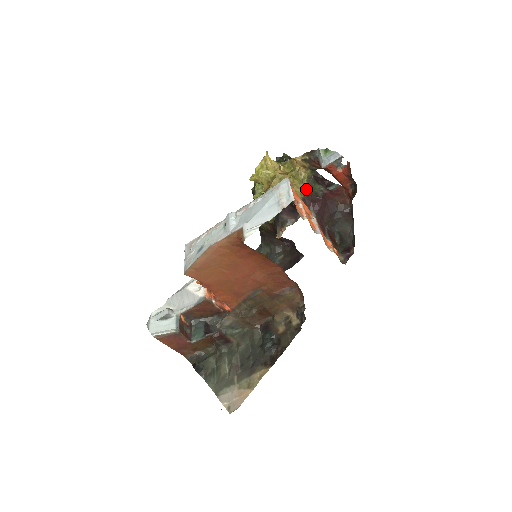
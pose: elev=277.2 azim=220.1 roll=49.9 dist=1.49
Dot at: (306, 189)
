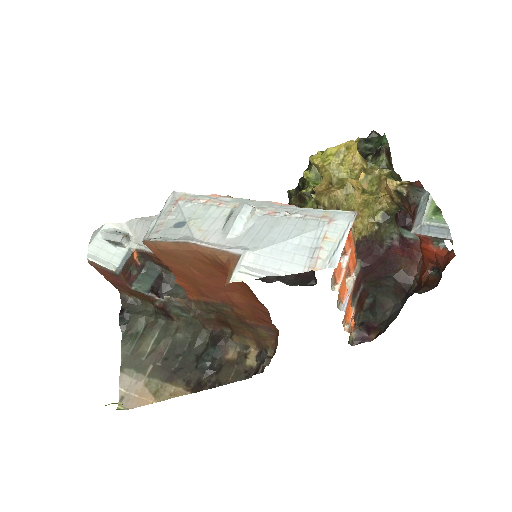
Dot at: (373, 228)
